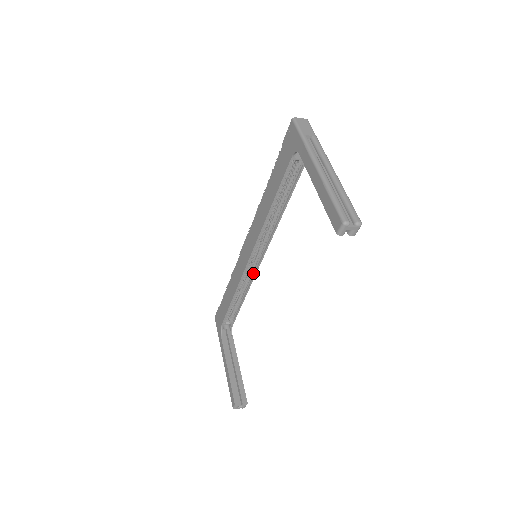
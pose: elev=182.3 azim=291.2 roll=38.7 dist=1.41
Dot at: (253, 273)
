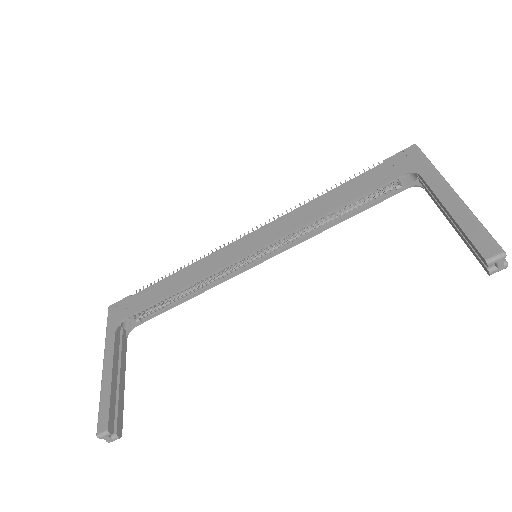
Dot at: (230, 274)
